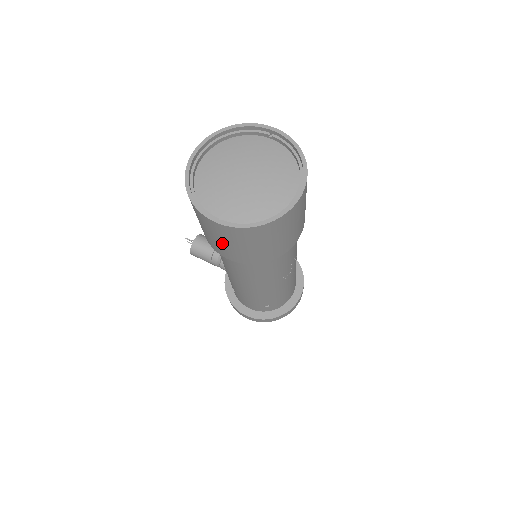
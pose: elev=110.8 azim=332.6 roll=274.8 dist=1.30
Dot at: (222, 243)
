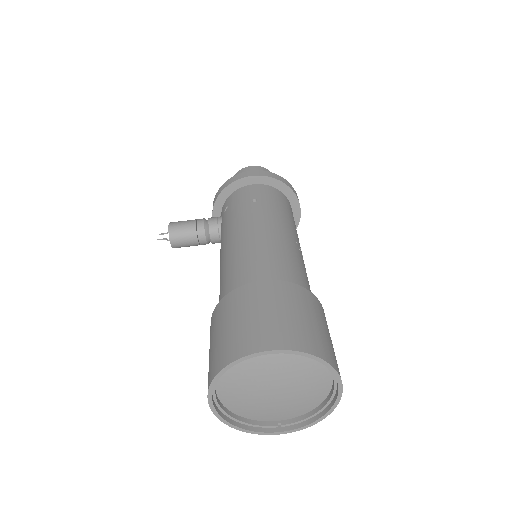
Dot at: occluded
